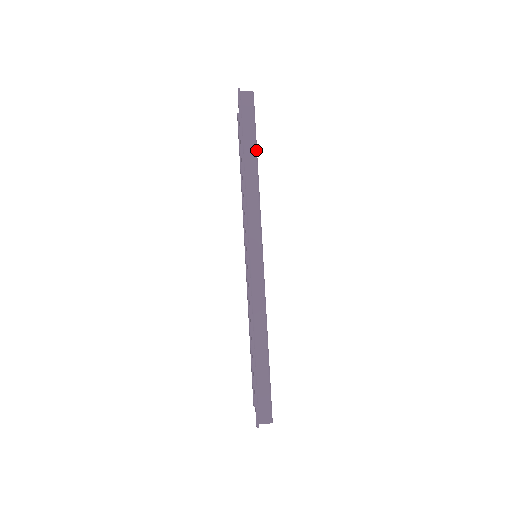
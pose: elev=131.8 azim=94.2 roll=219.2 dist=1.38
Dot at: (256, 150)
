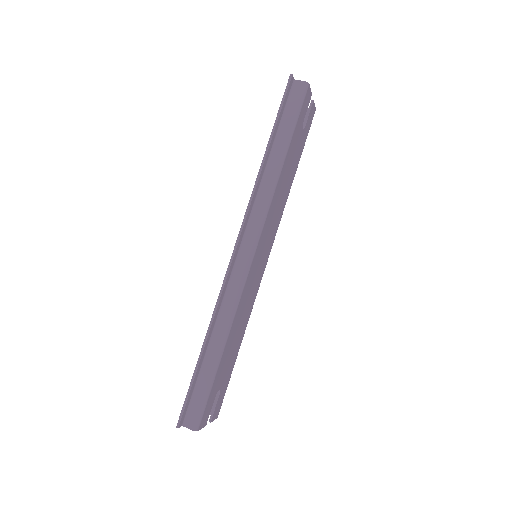
Dot at: (288, 144)
